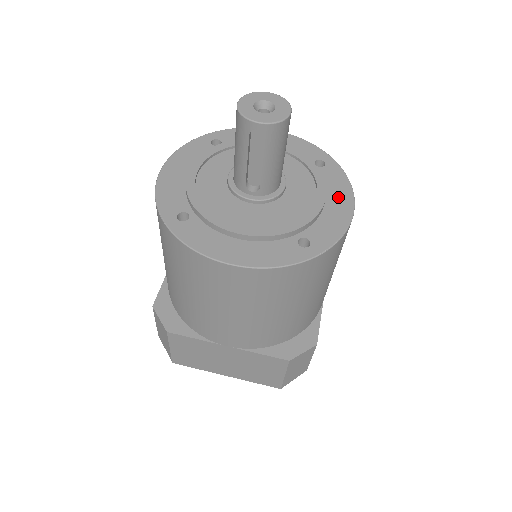
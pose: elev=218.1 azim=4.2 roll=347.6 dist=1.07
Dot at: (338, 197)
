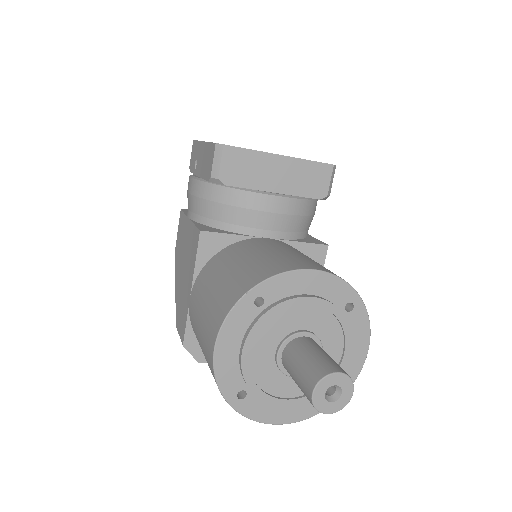
Dot at: (358, 344)
